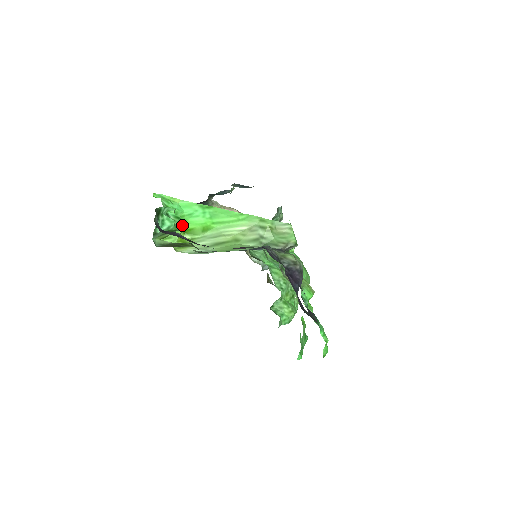
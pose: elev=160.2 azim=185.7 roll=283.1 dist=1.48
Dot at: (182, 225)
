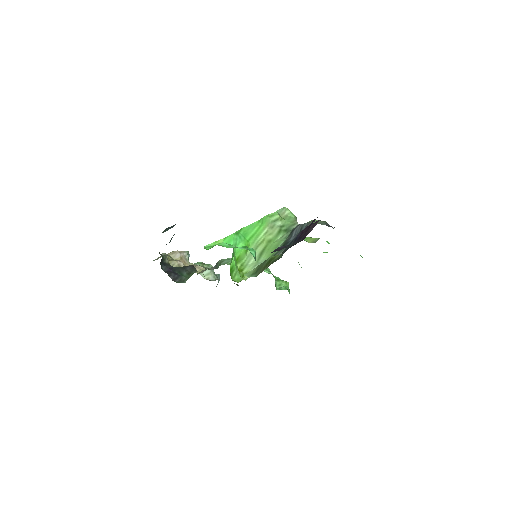
Dot at: occluded
